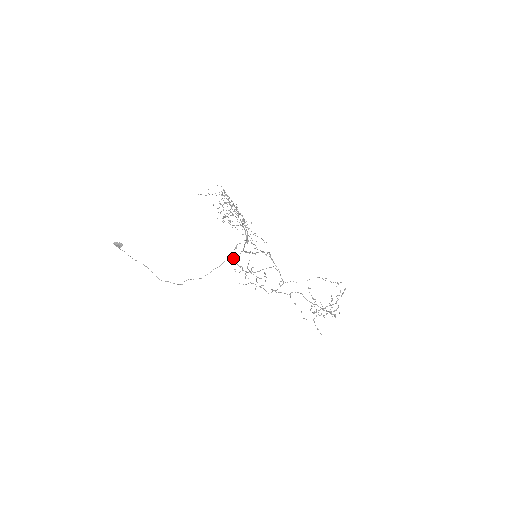
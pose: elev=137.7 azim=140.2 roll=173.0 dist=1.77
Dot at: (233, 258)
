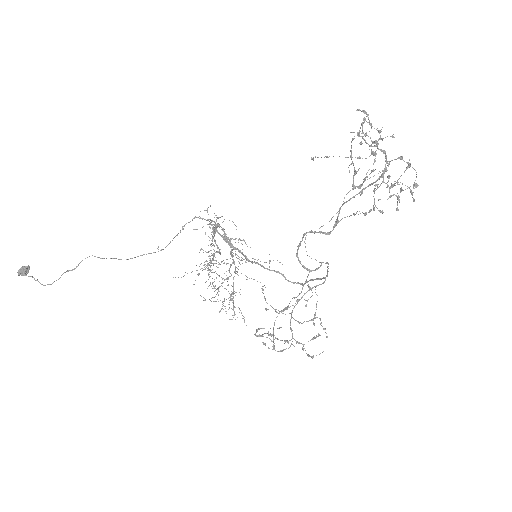
Dot at: occluded
